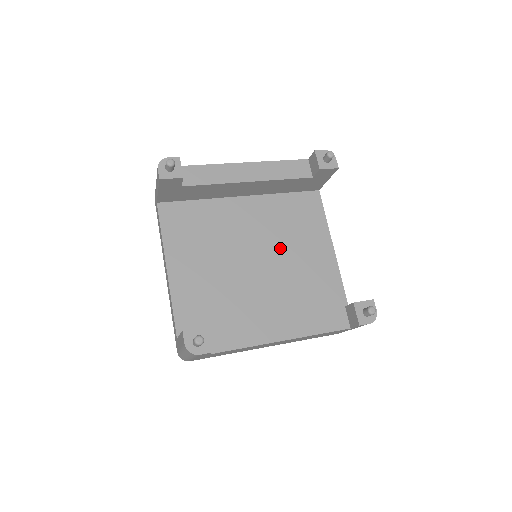
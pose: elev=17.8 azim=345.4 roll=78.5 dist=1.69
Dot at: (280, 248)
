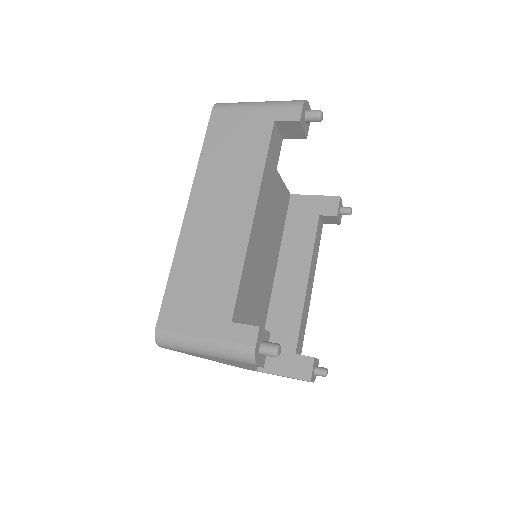
Dot at: occluded
